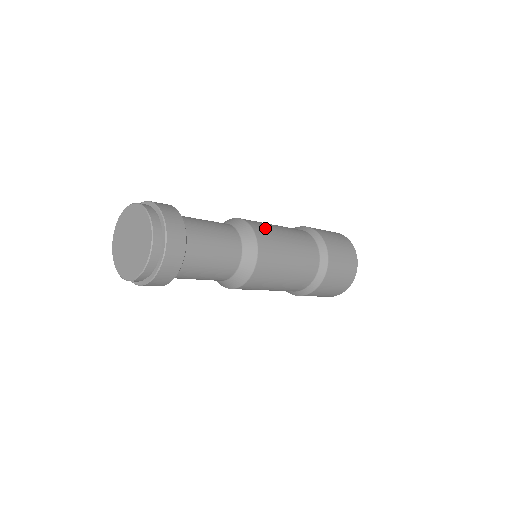
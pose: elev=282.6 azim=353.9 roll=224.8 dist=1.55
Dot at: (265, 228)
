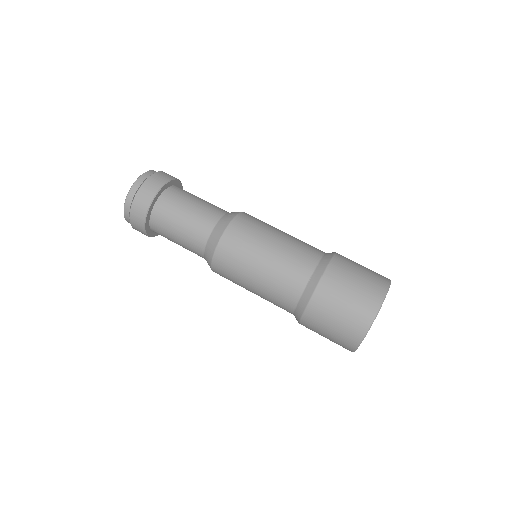
Dot at: occluded
